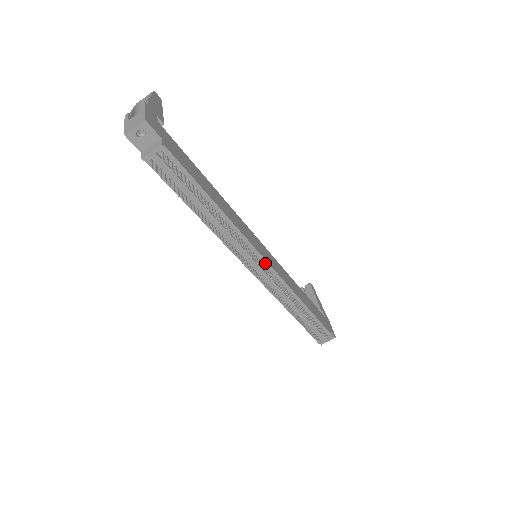
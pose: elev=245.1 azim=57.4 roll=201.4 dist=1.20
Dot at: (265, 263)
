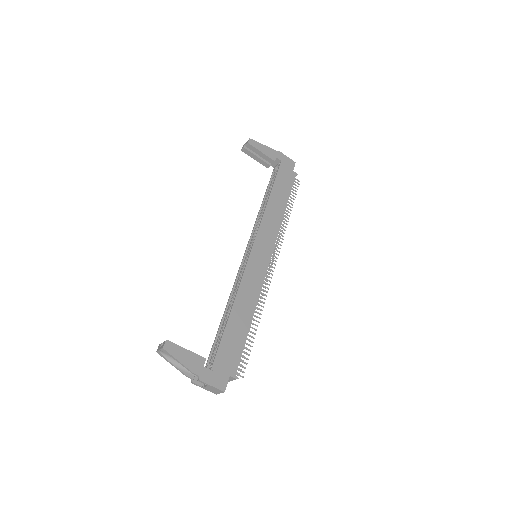
Dot at: (269, 261)
